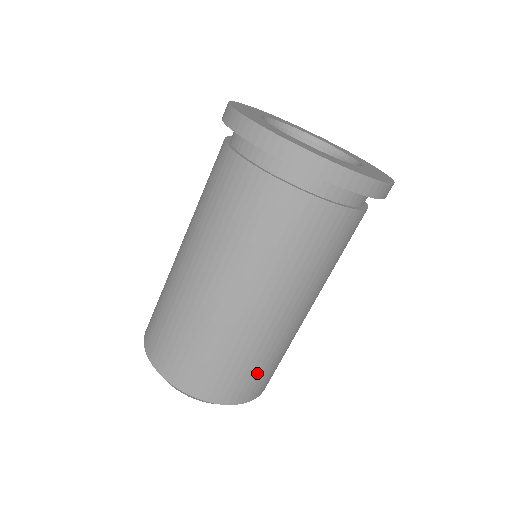
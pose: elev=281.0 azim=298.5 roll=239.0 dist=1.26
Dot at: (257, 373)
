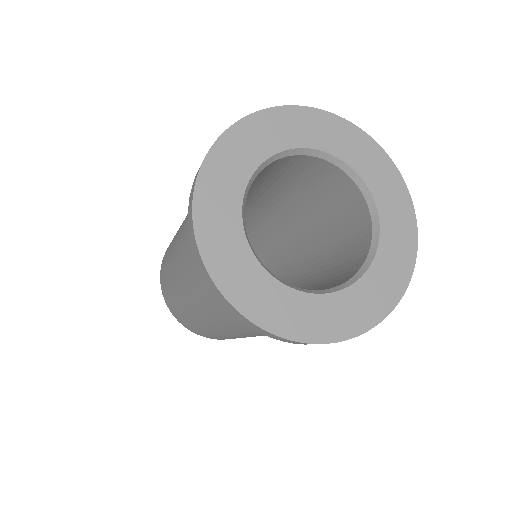
Dot at: (208, 334)
